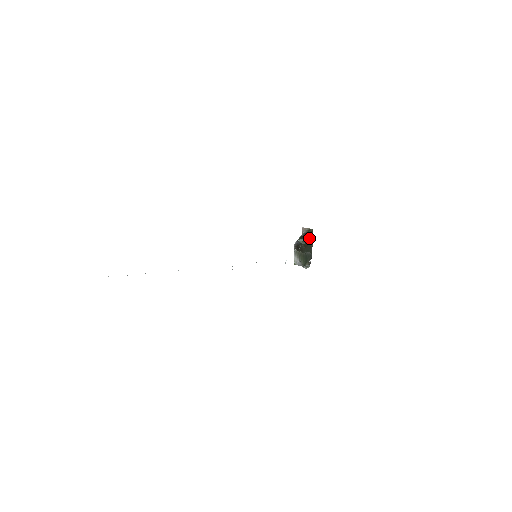
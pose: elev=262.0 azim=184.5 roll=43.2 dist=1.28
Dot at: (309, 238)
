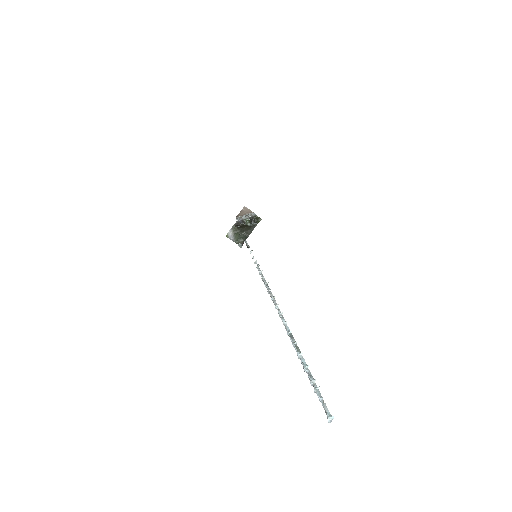
Dot at: (254, 223)
